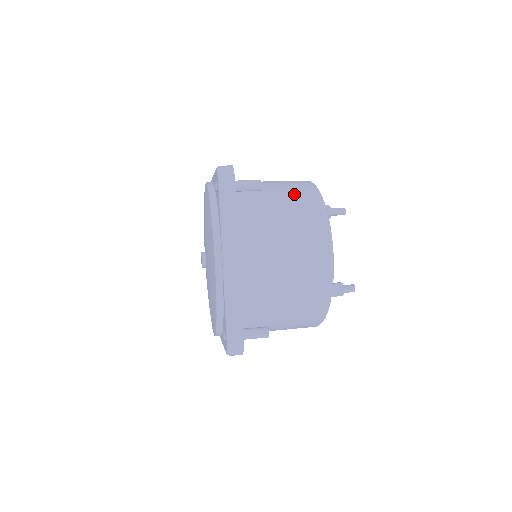
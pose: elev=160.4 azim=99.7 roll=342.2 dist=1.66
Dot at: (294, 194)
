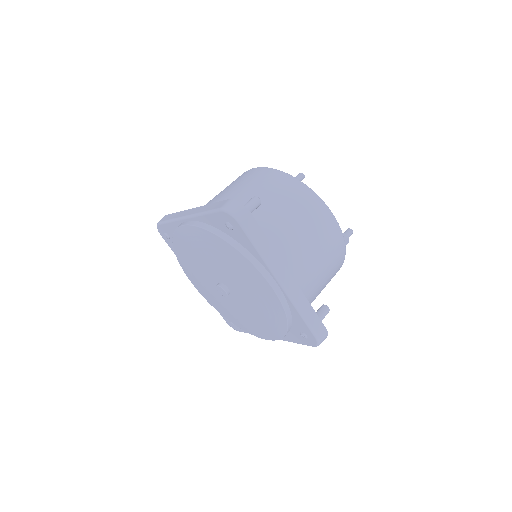
Dot at: (274, 188)
